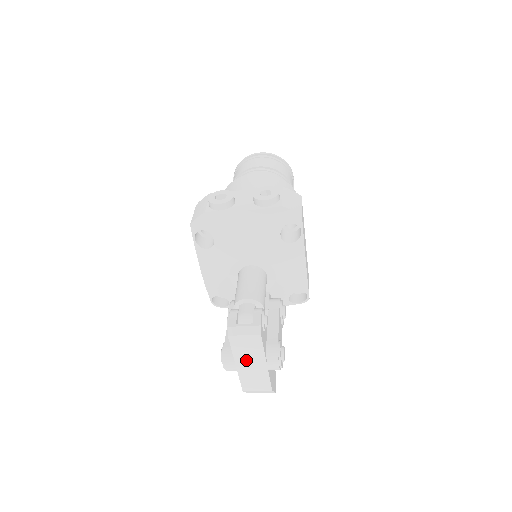
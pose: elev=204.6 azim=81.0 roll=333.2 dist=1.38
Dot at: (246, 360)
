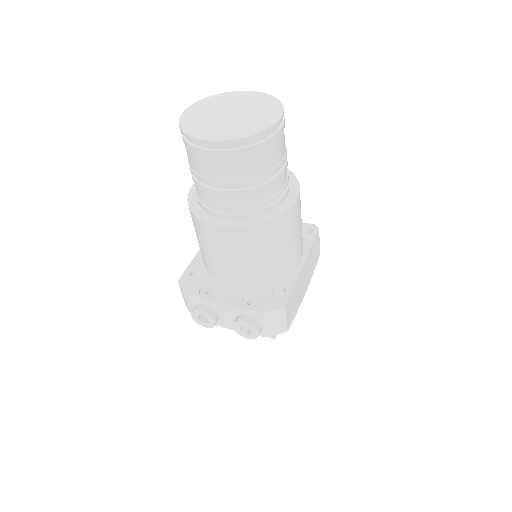
Dot at: occluded
